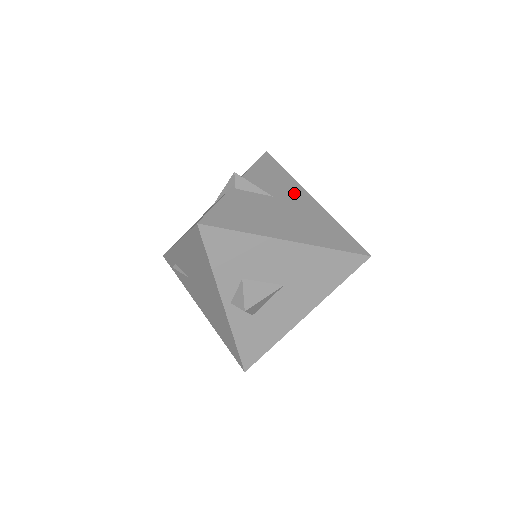
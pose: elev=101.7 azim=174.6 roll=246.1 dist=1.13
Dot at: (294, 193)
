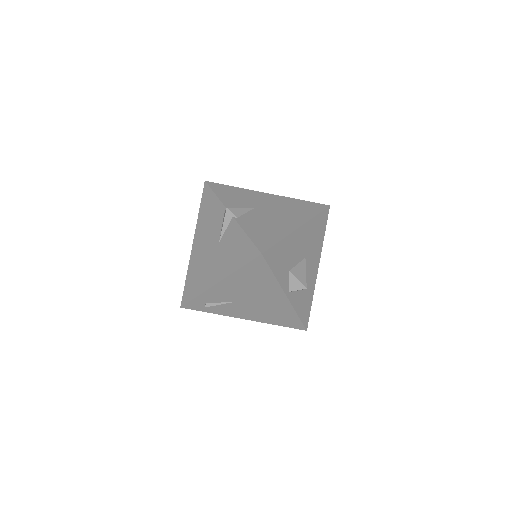
Dot at: (257, 197)
